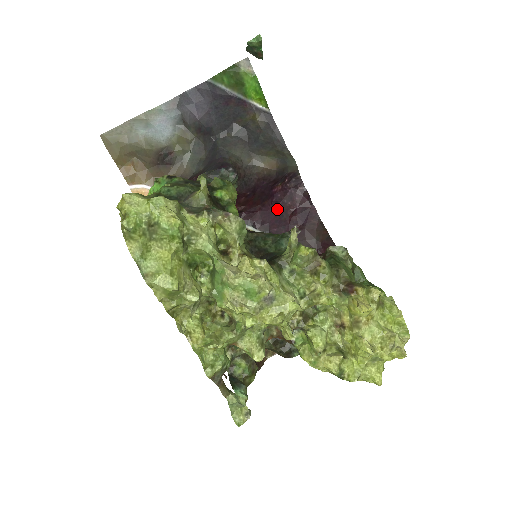
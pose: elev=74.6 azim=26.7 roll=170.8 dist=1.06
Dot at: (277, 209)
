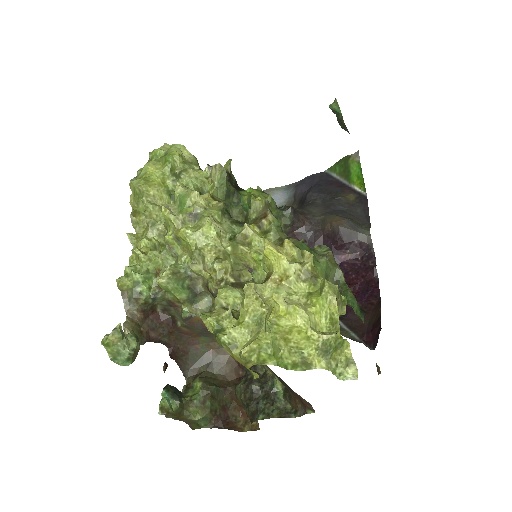
Dot at: occluded
